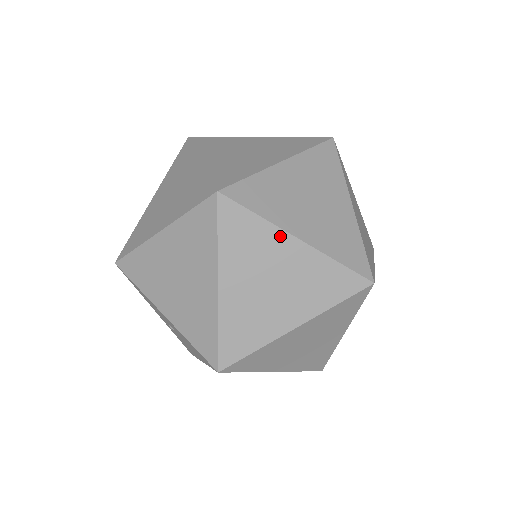
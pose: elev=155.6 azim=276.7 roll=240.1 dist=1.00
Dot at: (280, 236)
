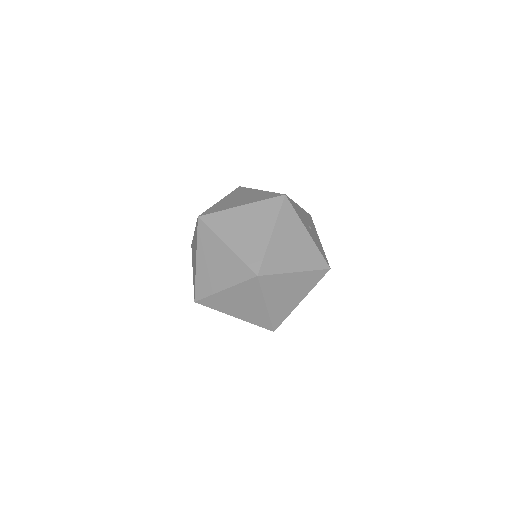
Dot at: (219, 242)
